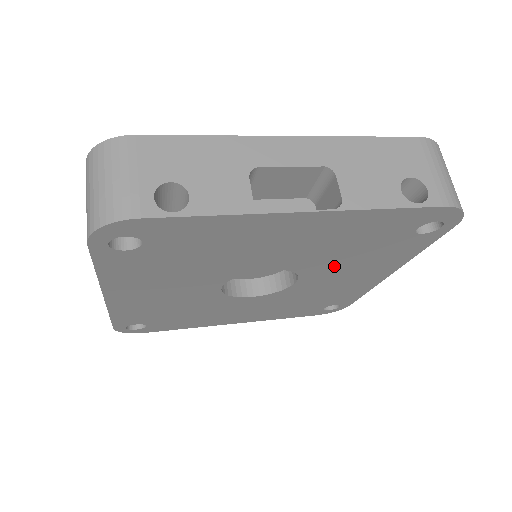
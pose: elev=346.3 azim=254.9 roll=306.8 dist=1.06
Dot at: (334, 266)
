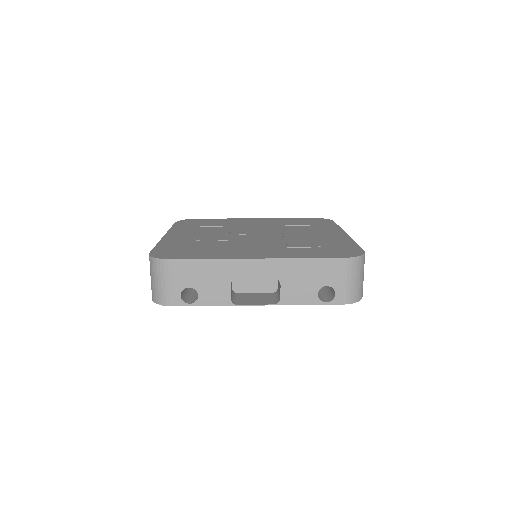
Dot at: occluded
